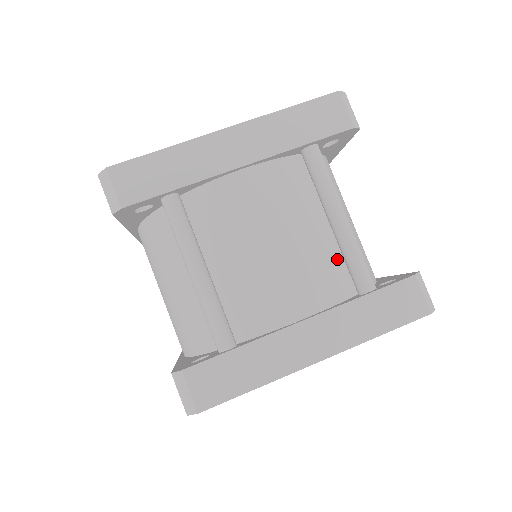
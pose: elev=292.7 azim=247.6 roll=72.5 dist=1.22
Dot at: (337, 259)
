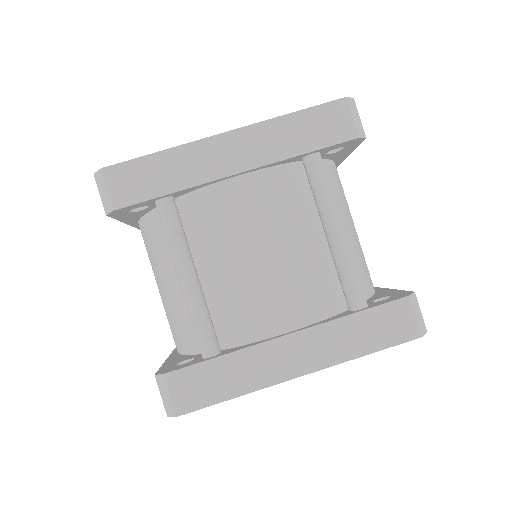
Dot at: (330, 272)
